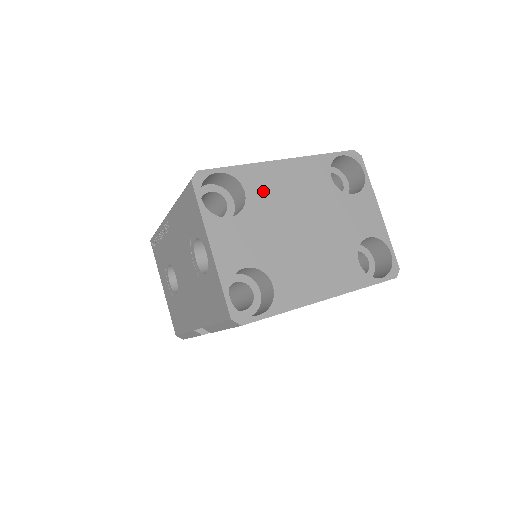
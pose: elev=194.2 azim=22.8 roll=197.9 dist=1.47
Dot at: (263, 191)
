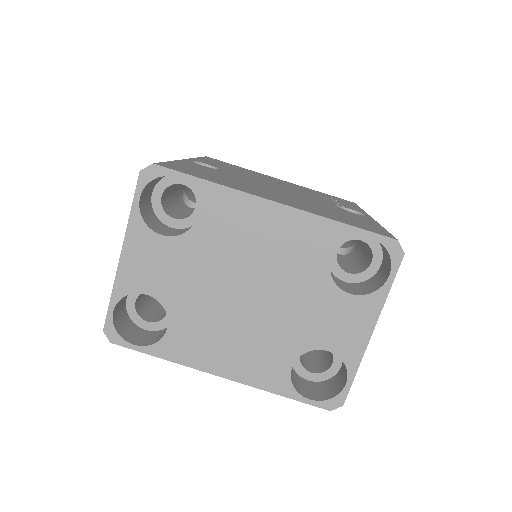
Dot at: (222, 227)
